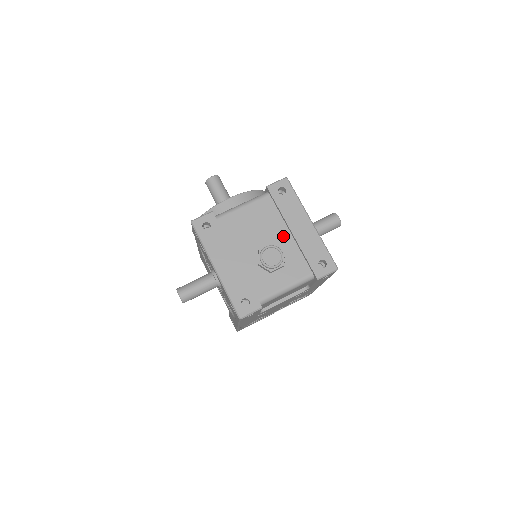
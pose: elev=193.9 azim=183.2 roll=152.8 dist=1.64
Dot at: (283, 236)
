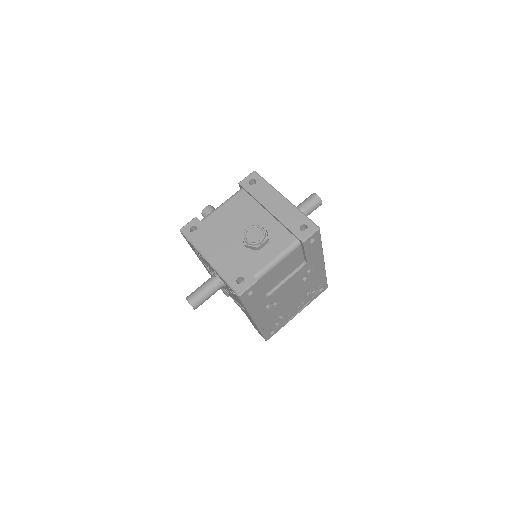
Dot at: (263, 217)
